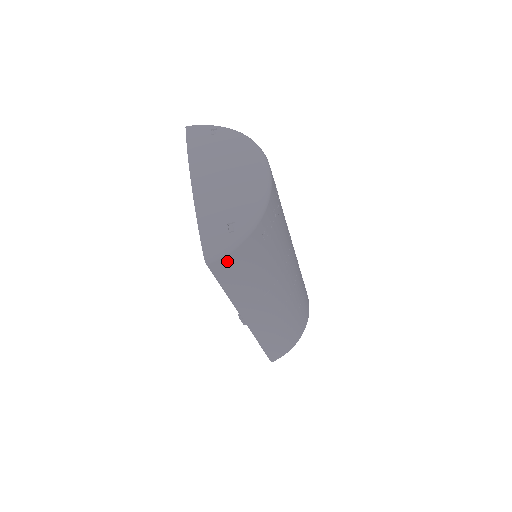
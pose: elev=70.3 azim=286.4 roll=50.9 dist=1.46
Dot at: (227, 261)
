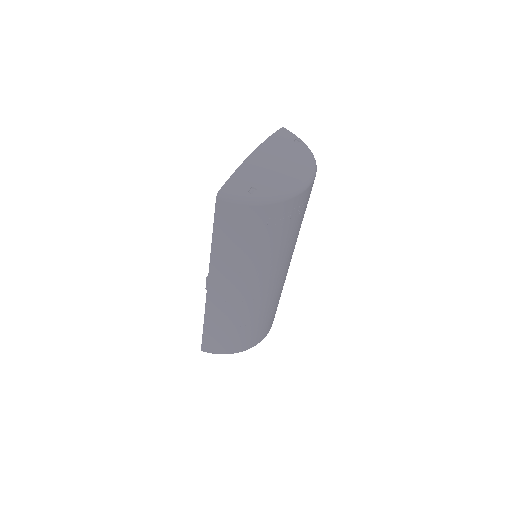
Dot at: (231, 209)
